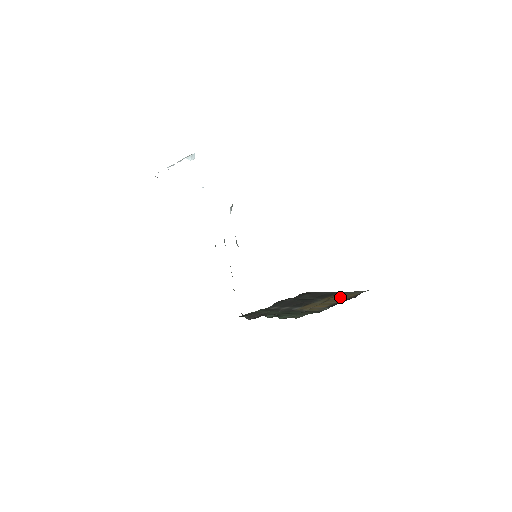
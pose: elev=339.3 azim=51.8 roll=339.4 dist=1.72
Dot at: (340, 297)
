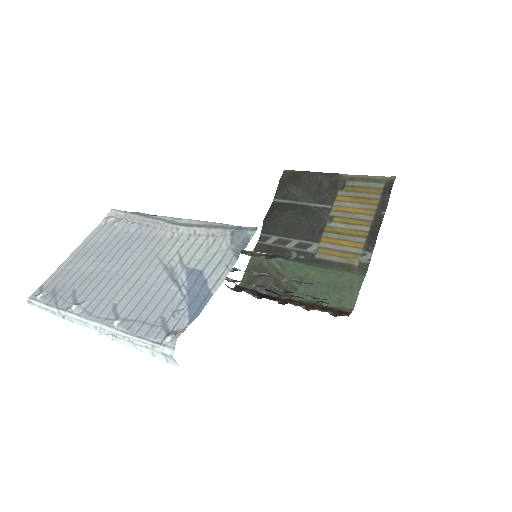
Dot at: (360, 203)
